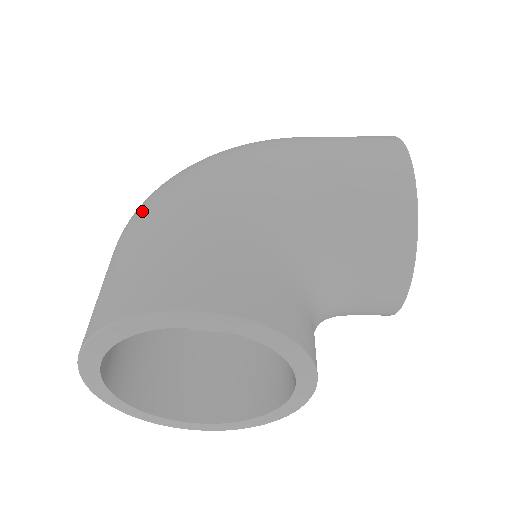
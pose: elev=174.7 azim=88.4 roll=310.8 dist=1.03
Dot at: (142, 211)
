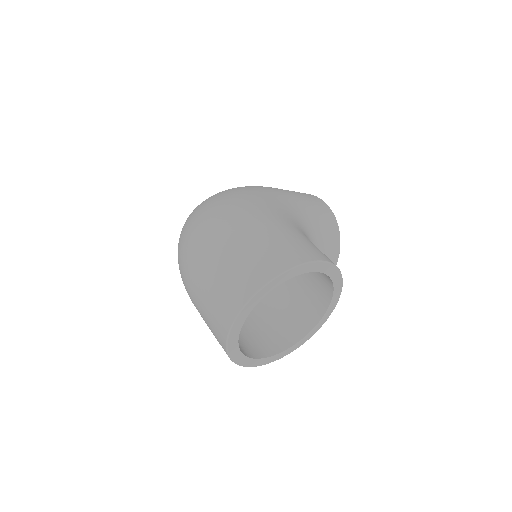
Dot at: (231, 217)
